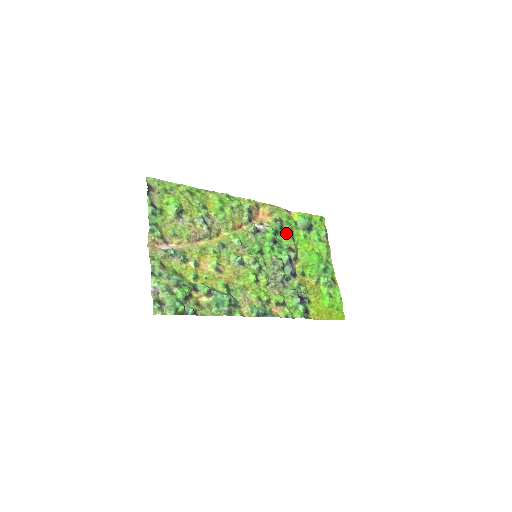
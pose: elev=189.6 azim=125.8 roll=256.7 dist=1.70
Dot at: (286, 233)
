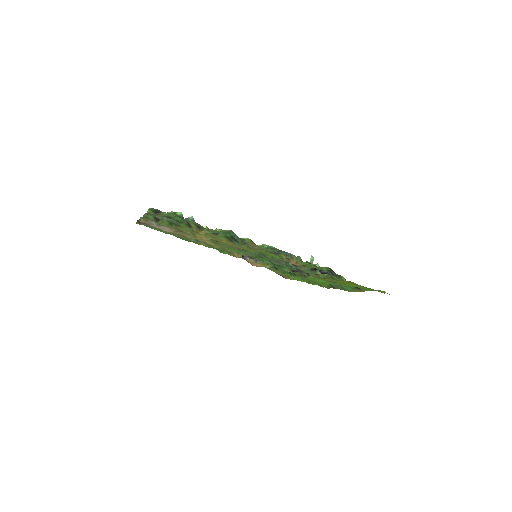
Dot at: occluded
